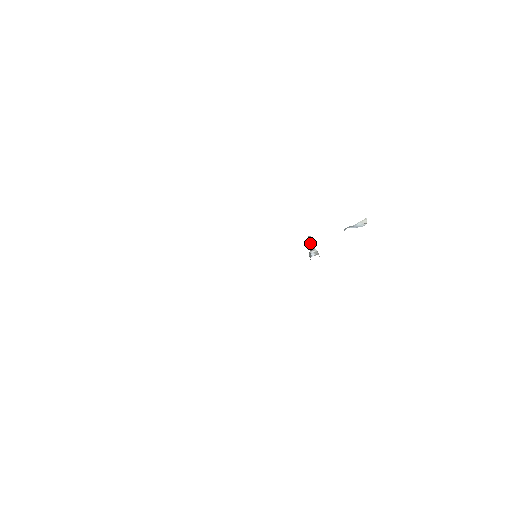
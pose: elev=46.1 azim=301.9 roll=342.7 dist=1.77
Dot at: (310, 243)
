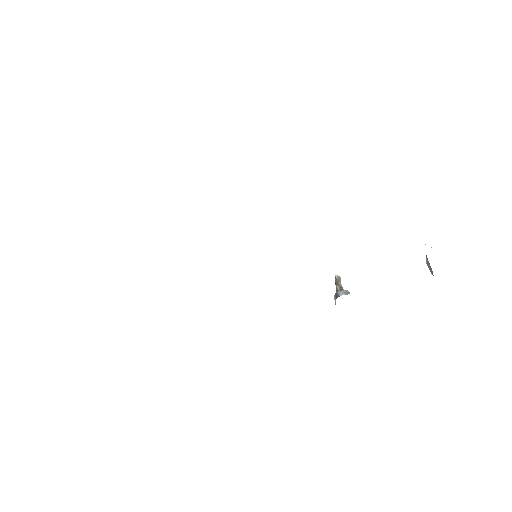
Dot at: (337, 284)
